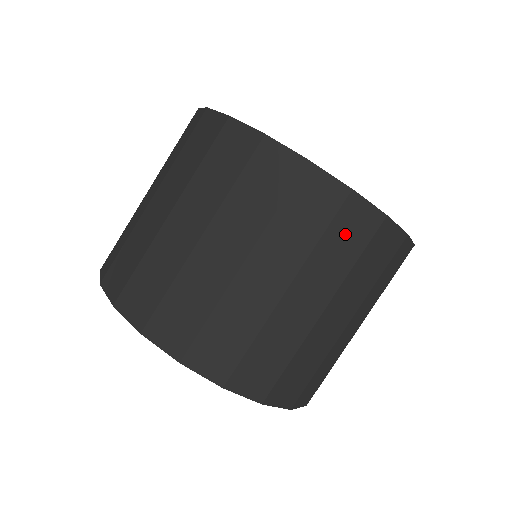
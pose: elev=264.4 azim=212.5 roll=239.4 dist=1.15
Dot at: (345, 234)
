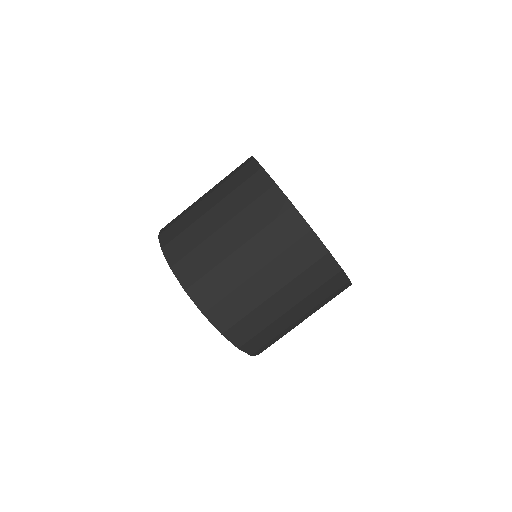
Dot at: (282, 230)
